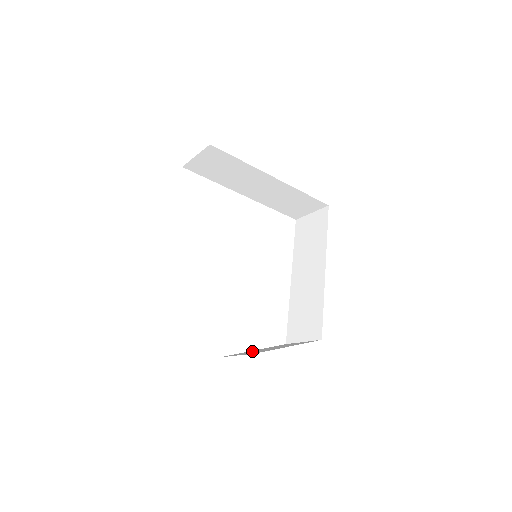
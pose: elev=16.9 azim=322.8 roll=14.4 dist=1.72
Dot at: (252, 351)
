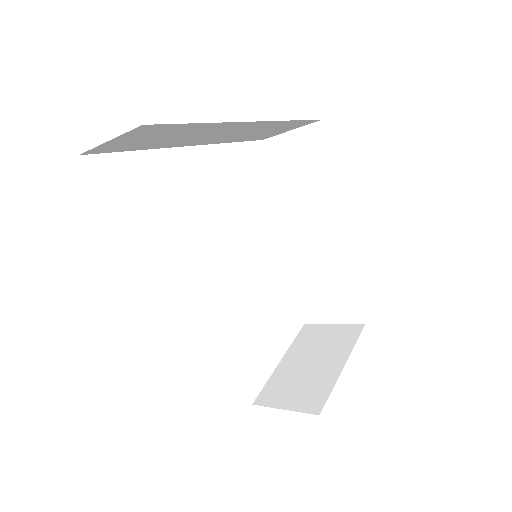
Dot at: (285, 374)
